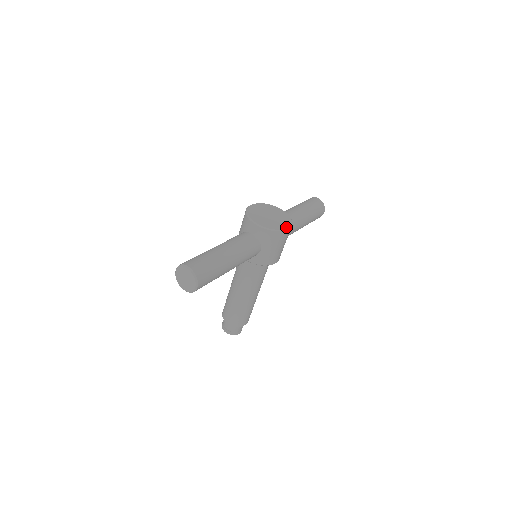
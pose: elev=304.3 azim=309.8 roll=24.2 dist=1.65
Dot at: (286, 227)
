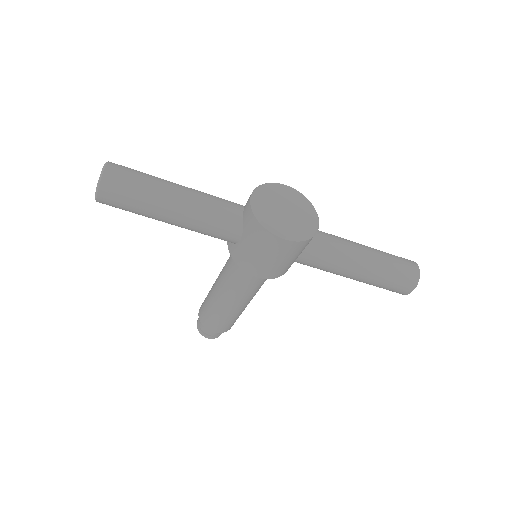
Dot at: (284, 234)
